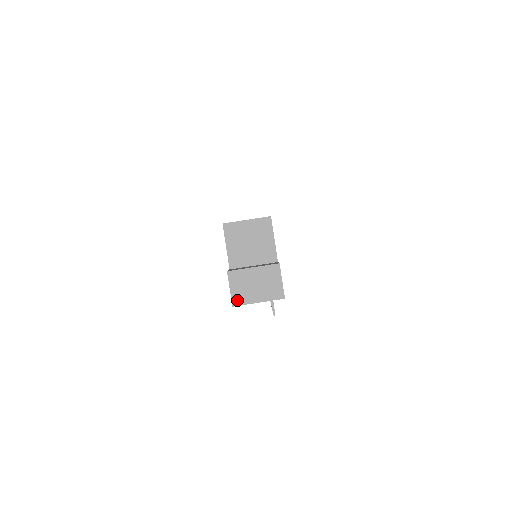
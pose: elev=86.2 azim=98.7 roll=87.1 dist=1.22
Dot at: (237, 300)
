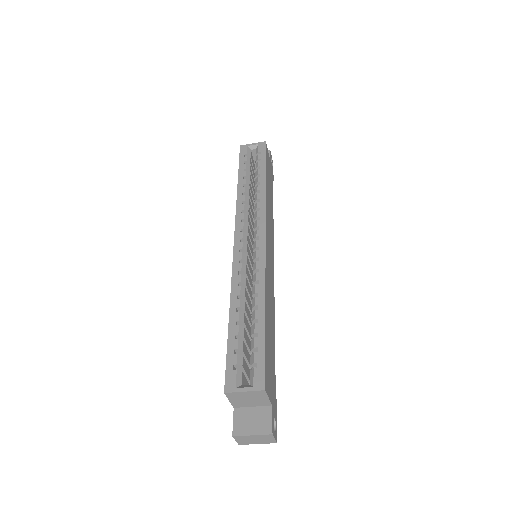
Dot at: (242, 443)
